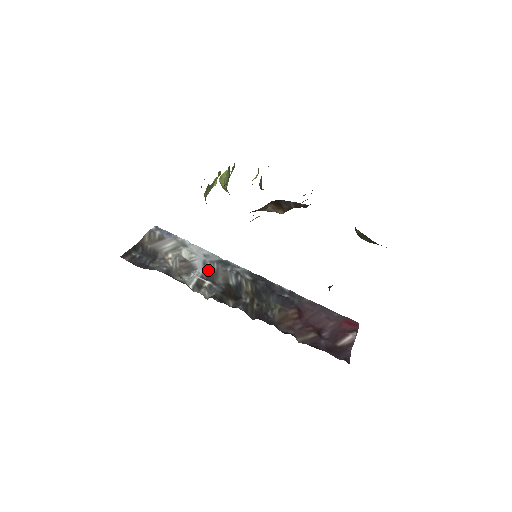
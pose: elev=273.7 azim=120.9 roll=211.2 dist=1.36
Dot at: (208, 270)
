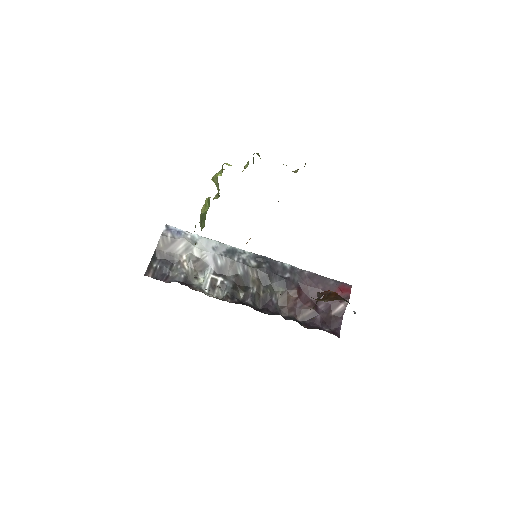
Dot at: (218, 265)
